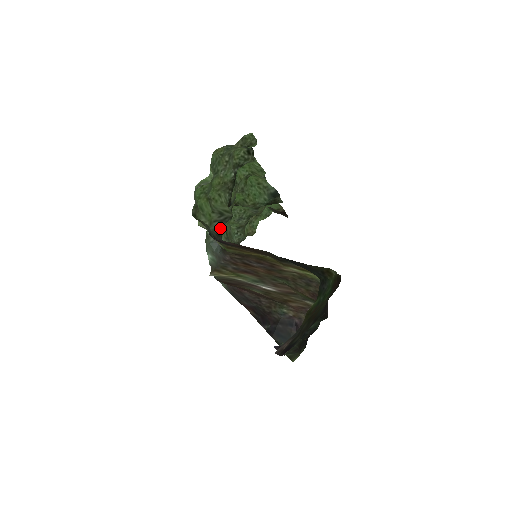
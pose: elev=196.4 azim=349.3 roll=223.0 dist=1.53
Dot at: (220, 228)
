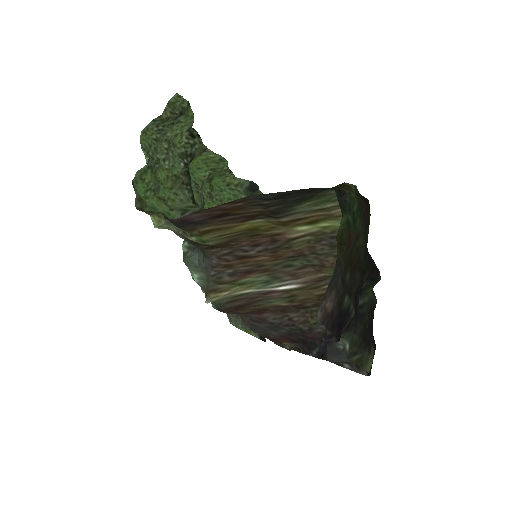
Dot at: occluded
